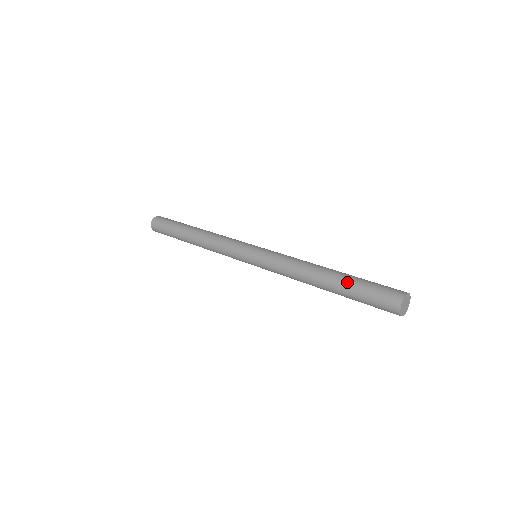
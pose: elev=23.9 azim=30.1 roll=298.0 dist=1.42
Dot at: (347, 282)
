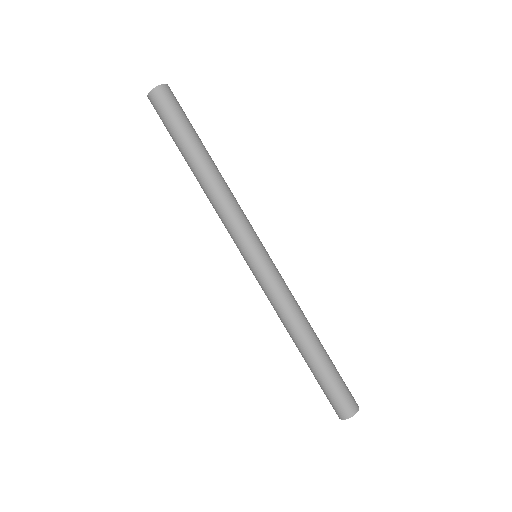
Dot at: (317, 370)
